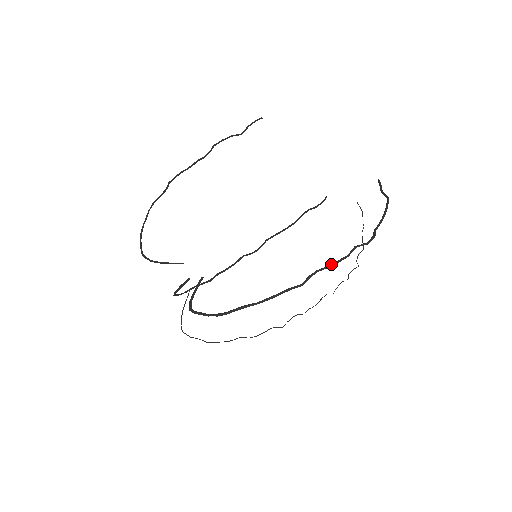
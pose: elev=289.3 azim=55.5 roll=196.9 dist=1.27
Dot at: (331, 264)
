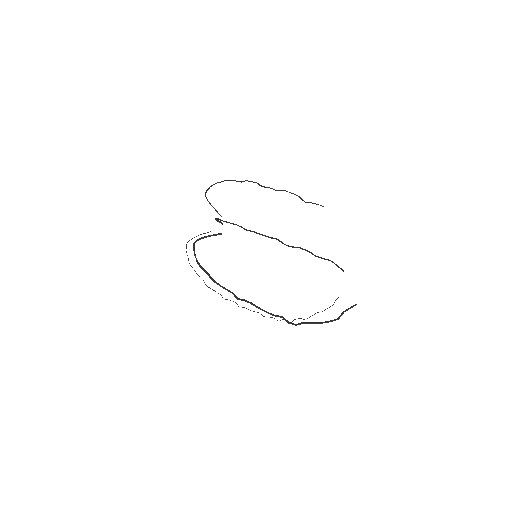
Dot at: occluded
